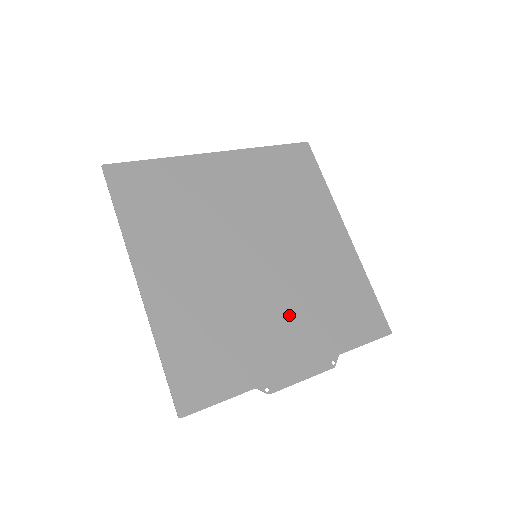
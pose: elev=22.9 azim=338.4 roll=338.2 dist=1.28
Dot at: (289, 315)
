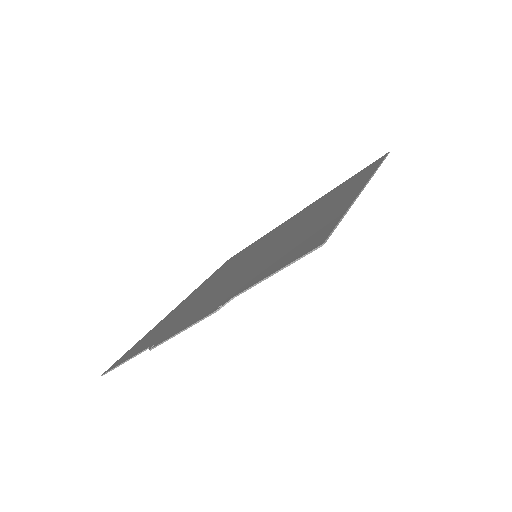
Dot at: (231, 283)
